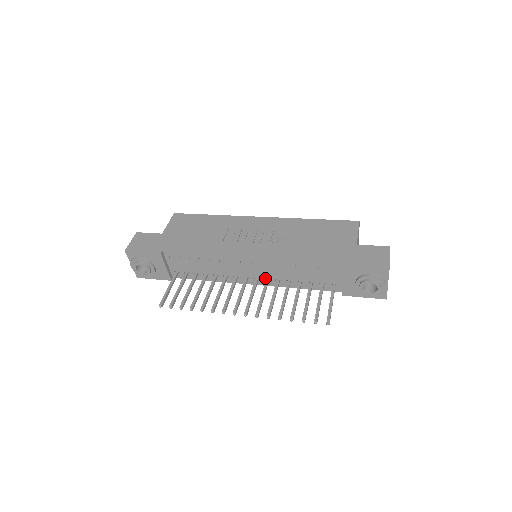
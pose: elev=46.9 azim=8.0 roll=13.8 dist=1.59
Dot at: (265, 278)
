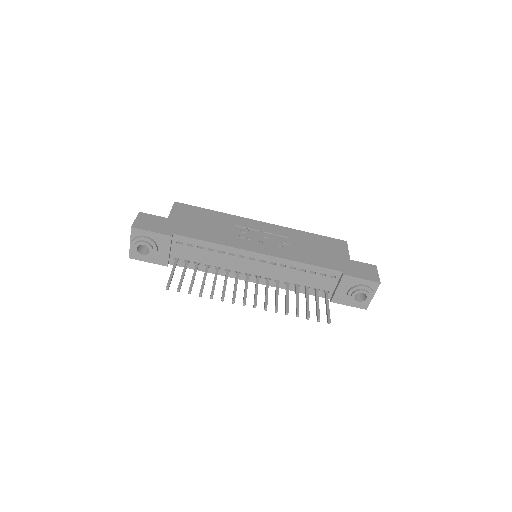
Dot at: (266, 277)
